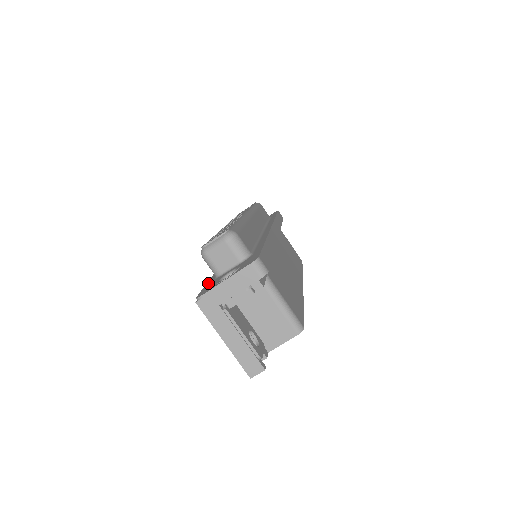
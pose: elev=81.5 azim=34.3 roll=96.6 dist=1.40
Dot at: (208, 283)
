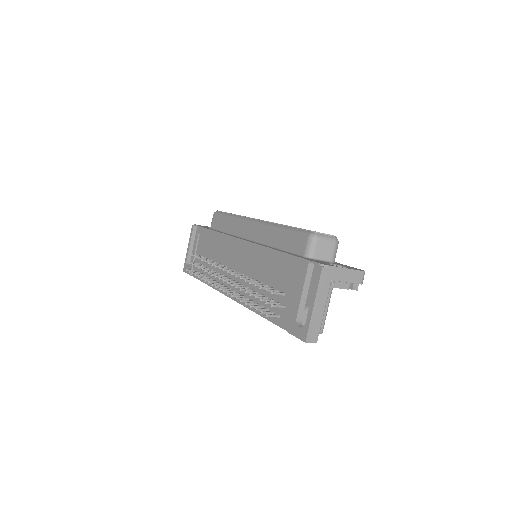
Dot at: (302, 257)
